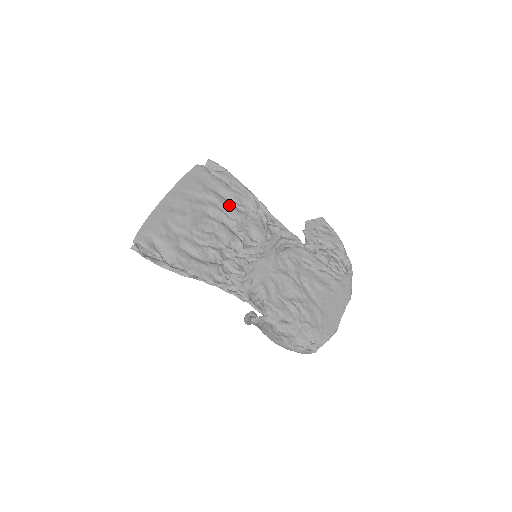
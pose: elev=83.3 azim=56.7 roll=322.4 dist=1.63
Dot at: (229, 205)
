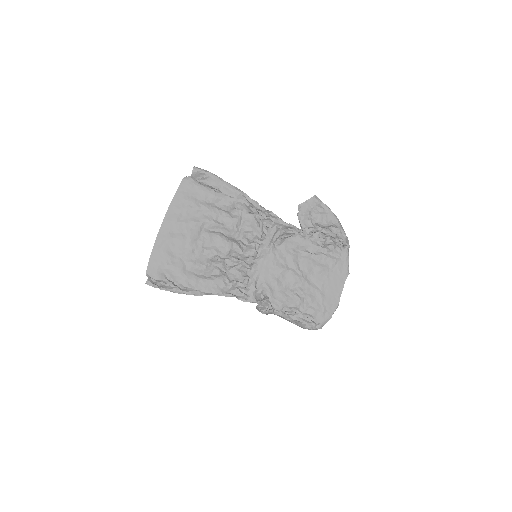
Dot at: (222, 213)
